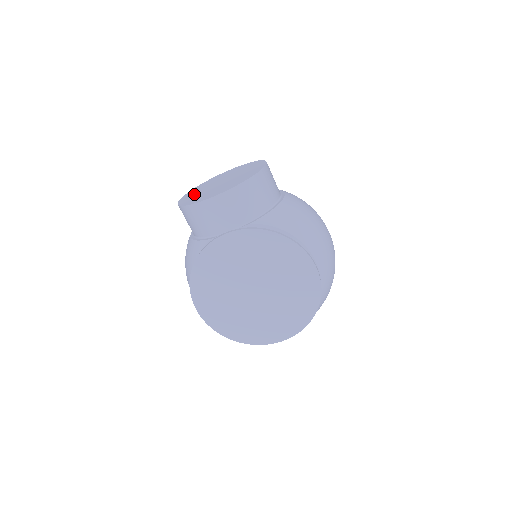
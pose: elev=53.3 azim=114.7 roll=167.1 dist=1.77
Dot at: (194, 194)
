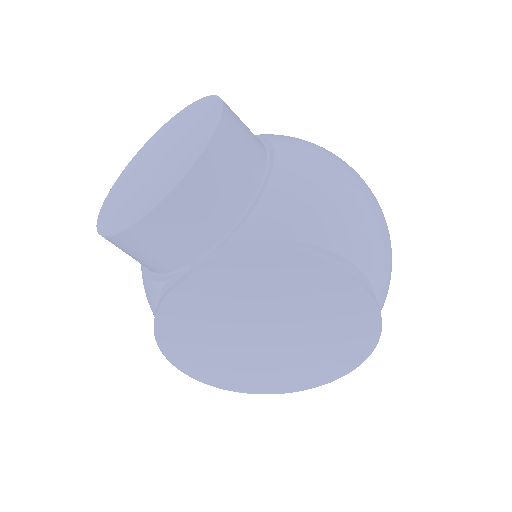
Dot at: (118, 196)
